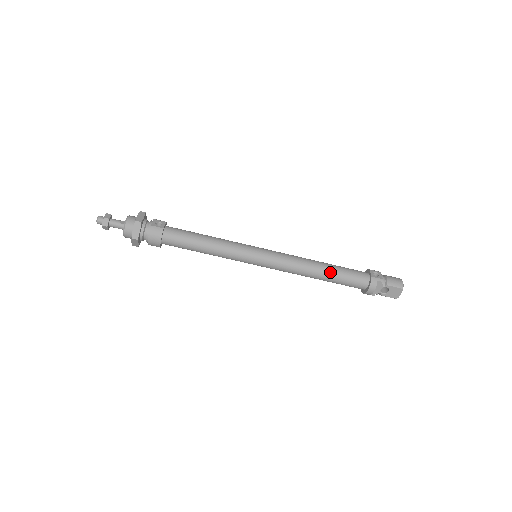
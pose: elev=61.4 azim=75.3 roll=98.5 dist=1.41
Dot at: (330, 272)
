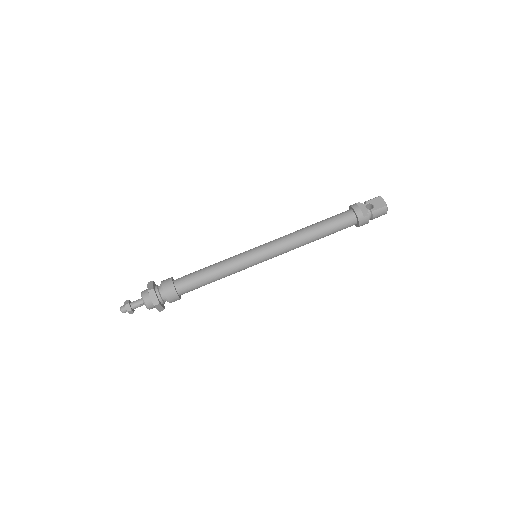
Dot at: (316, 223)
